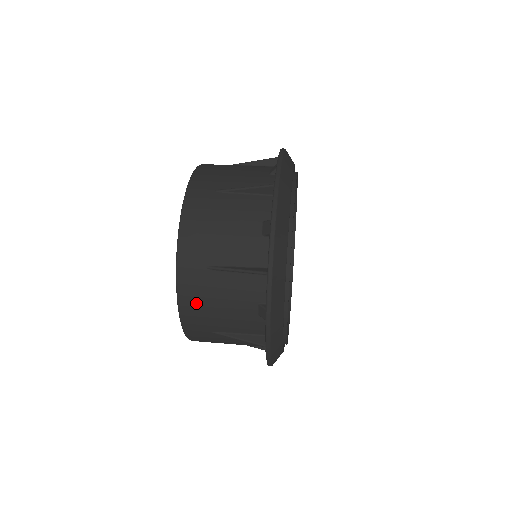
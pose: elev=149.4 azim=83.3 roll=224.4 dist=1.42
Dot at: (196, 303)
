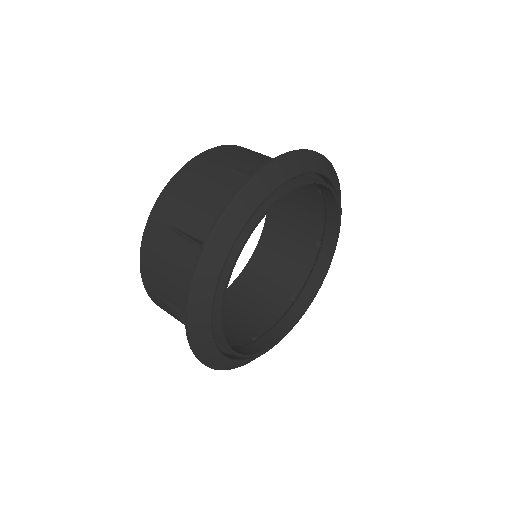
Dot at: (152, 259)
